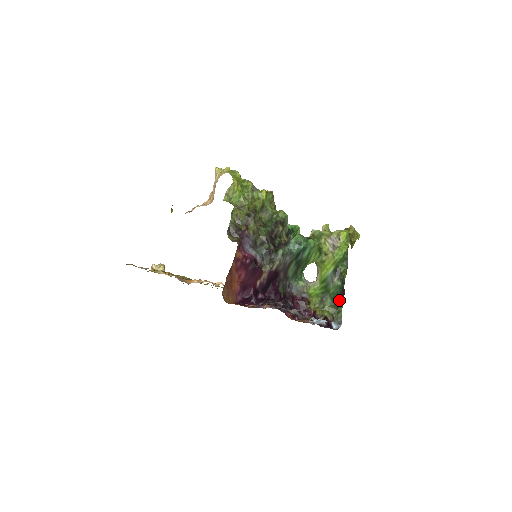
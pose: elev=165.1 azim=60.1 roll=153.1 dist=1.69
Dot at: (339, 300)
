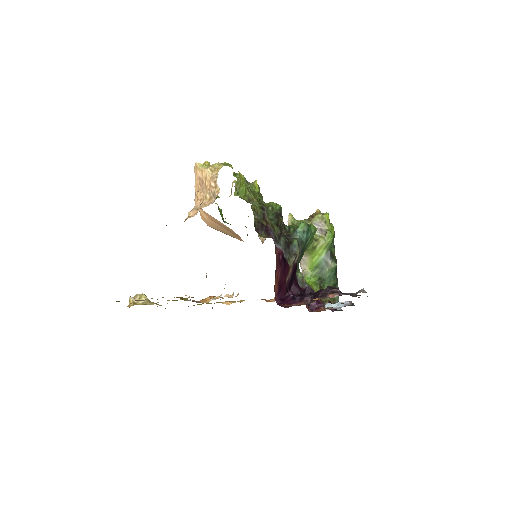
Dot at: (335, 282)
